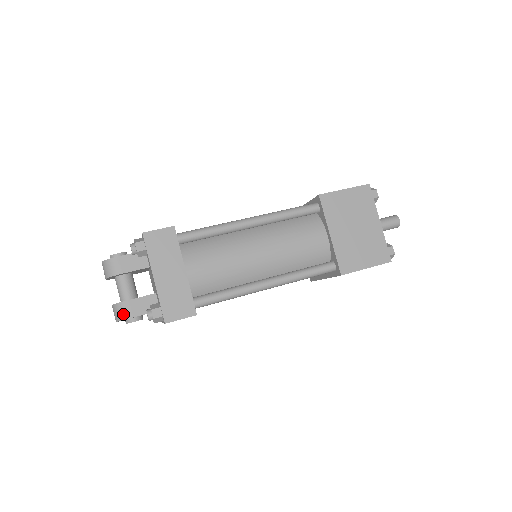
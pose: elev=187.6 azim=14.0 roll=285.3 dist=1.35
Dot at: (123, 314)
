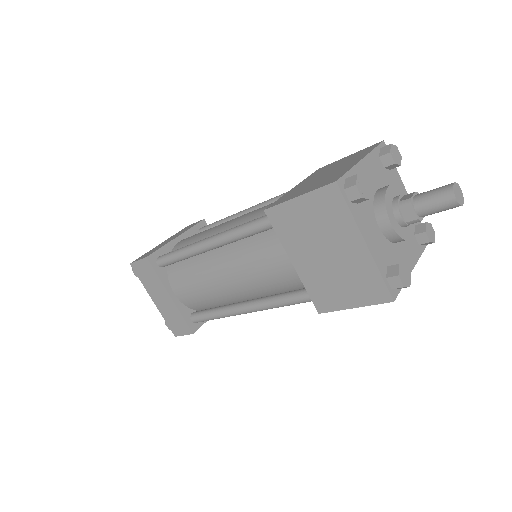
Dot at: occluded
